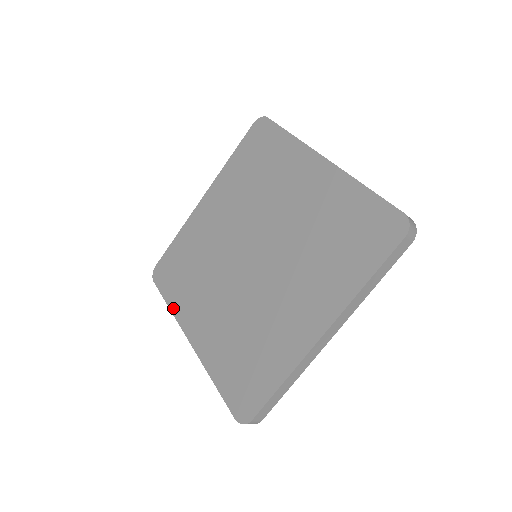
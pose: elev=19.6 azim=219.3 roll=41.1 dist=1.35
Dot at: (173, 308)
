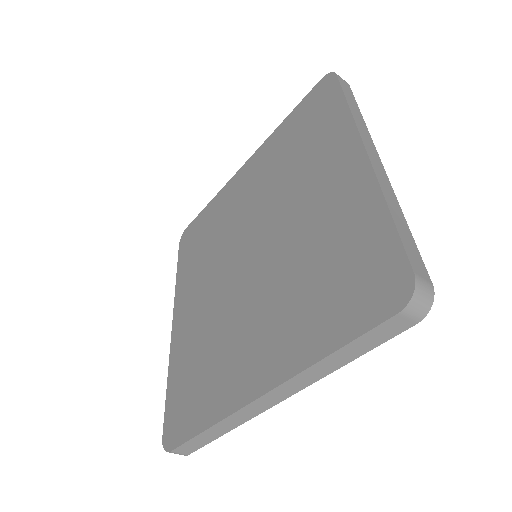
Dot at: (213, 418)
